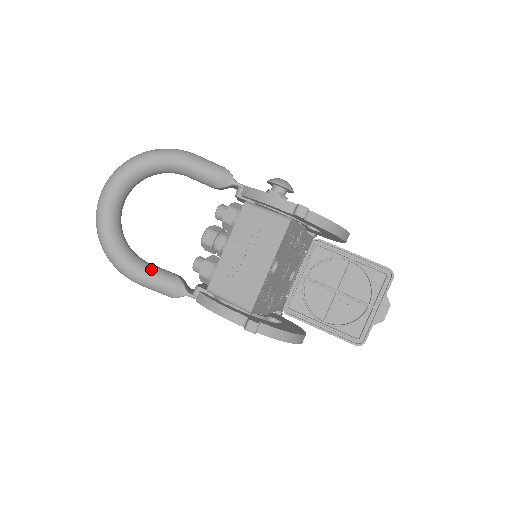
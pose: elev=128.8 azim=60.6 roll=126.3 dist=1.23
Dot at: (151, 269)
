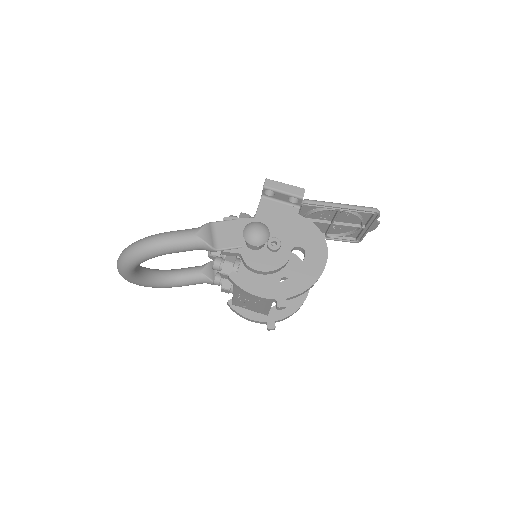
Dot at: (185, 281)
